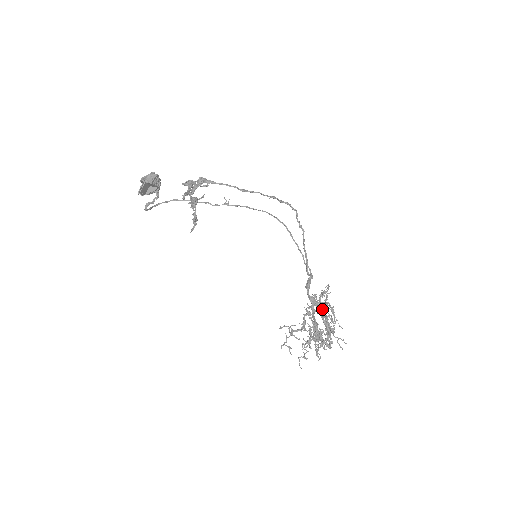
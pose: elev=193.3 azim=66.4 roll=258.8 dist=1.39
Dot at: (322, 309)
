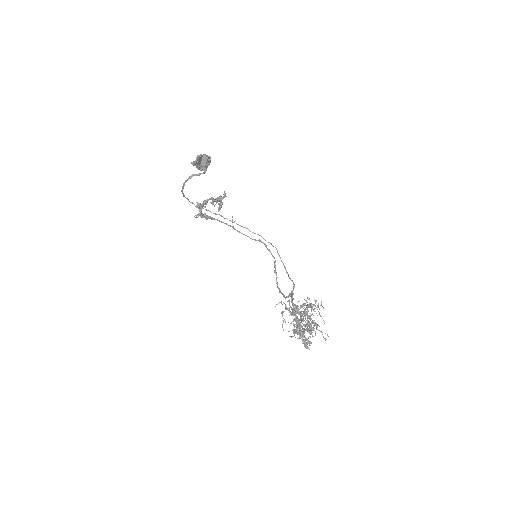
Dot at: (301, 318)
